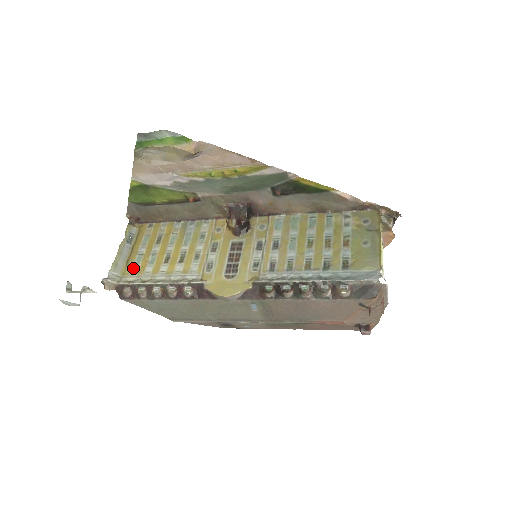
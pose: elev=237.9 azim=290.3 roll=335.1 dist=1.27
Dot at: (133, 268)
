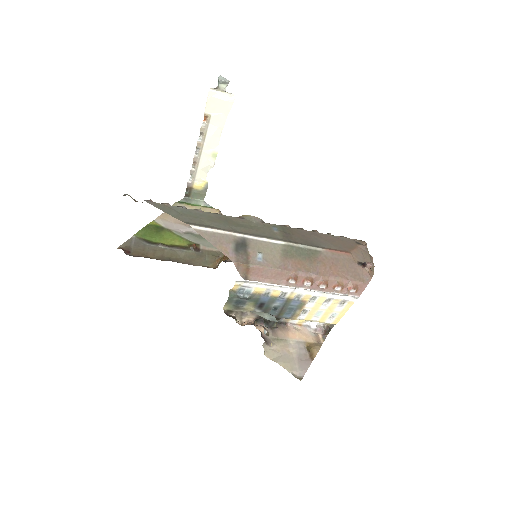
Dot at: occluded
